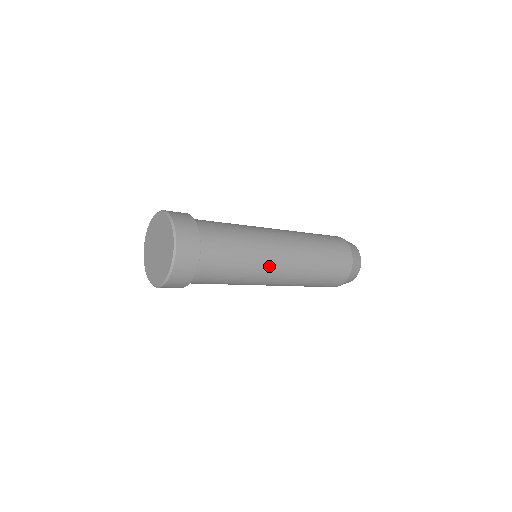
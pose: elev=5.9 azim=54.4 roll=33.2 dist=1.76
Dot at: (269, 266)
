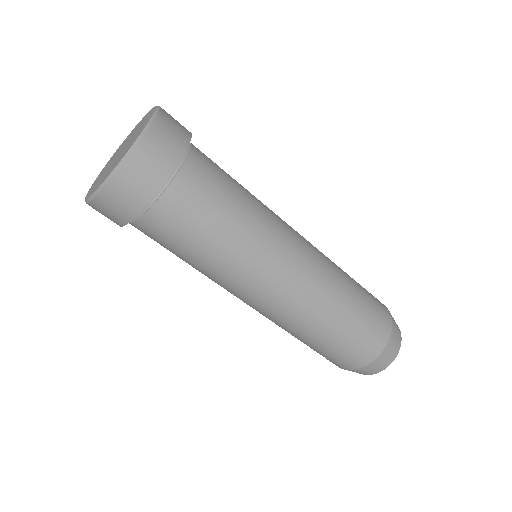
Dot at: (283, 235)
